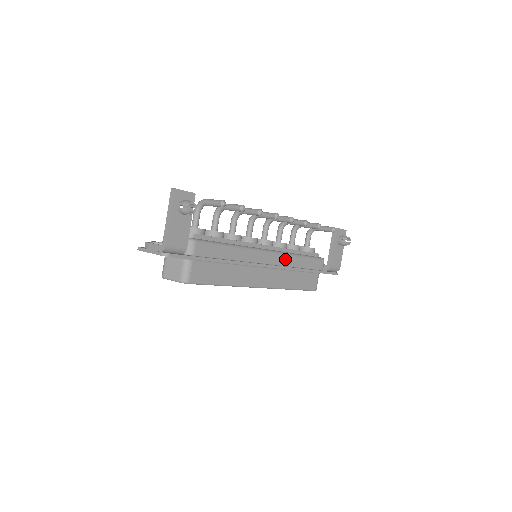
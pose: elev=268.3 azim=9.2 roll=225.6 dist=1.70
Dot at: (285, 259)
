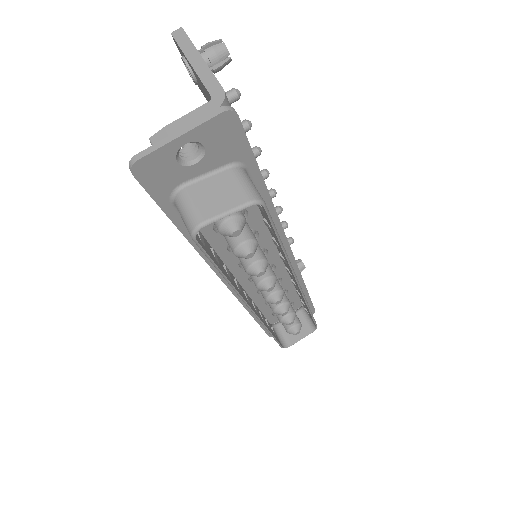
Dot at: occluded
